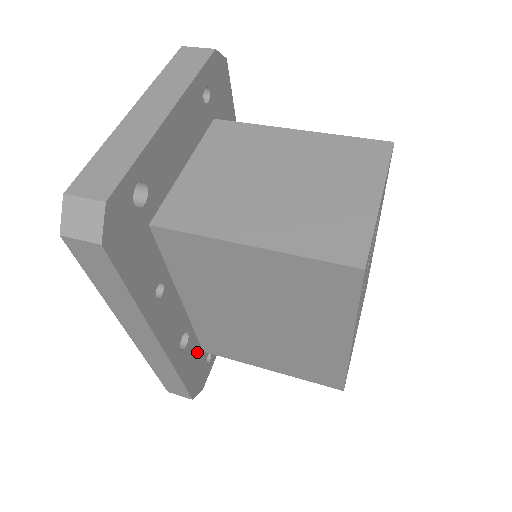
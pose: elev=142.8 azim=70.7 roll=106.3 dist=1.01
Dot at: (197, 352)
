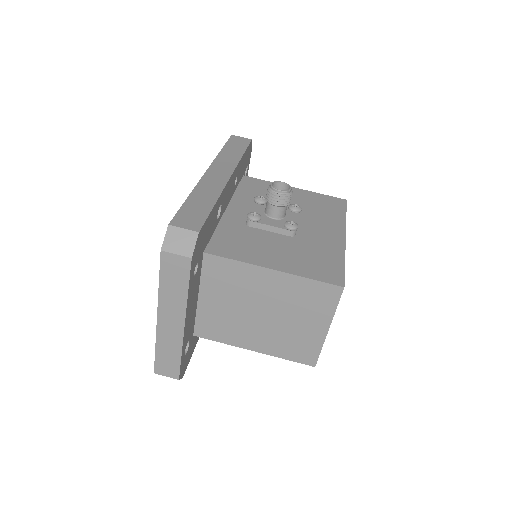
Dot at: occluded
